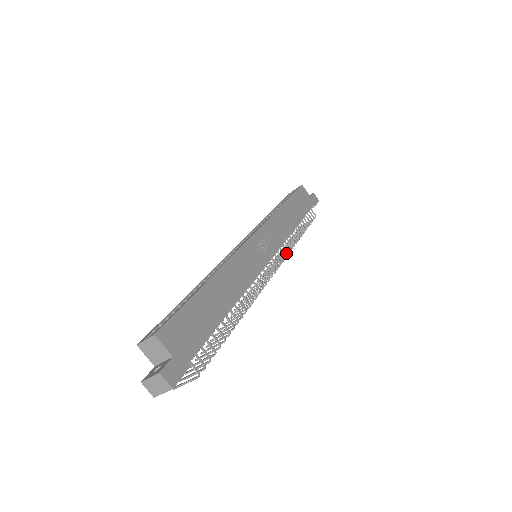
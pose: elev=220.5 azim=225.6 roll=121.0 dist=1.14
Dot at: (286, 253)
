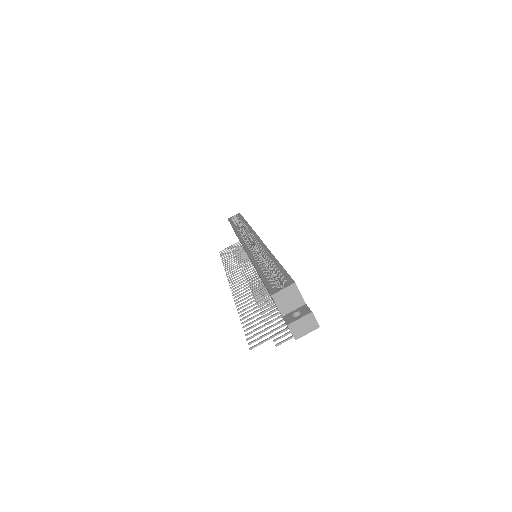
Dot at: occluded
